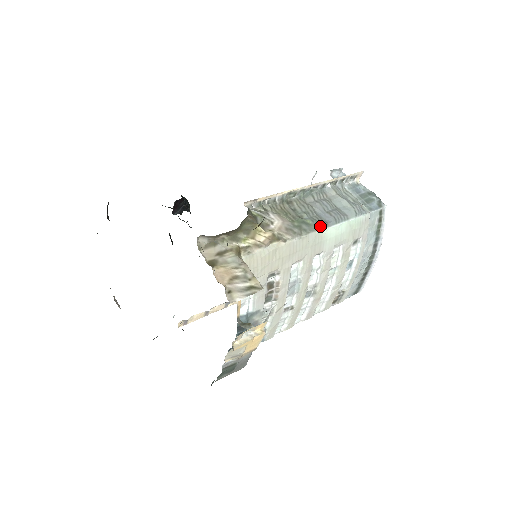
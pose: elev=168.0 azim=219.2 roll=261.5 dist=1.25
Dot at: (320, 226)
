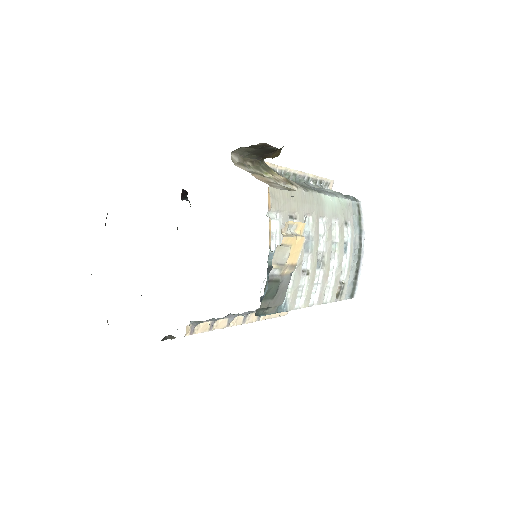
Dot at: (319, 192)
